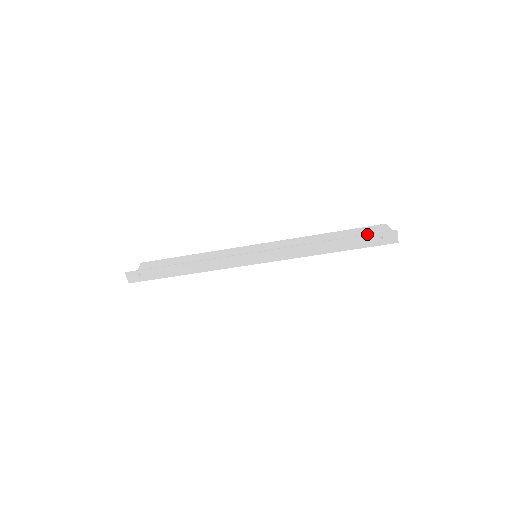
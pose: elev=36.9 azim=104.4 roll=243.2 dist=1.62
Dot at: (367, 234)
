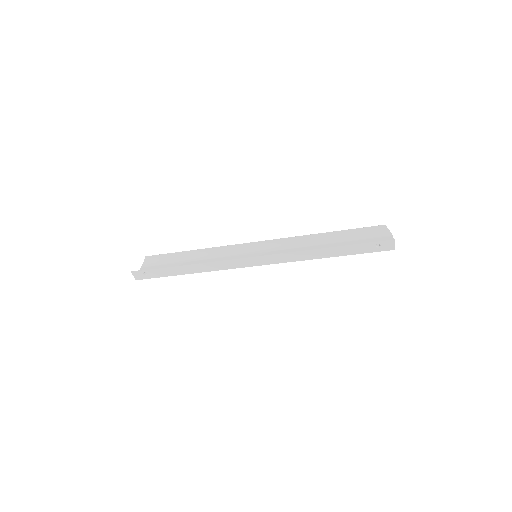
Dot at: (364, 242)
